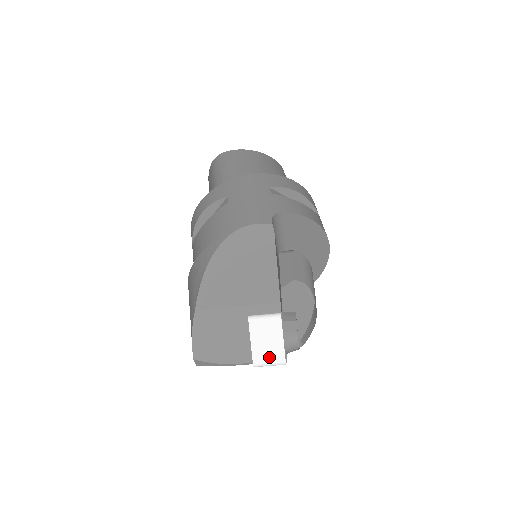
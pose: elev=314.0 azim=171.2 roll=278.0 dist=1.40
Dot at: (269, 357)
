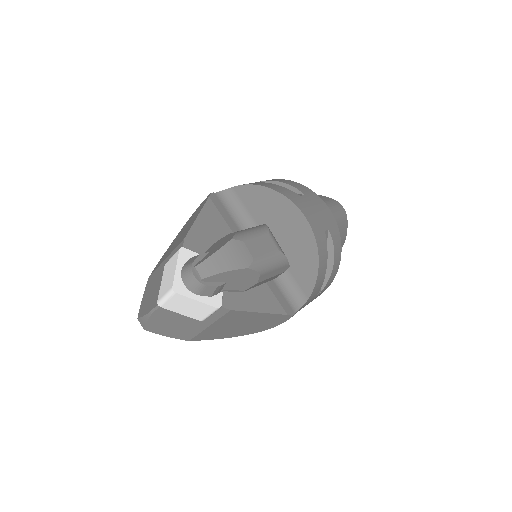
Dot at: (166, 289)
